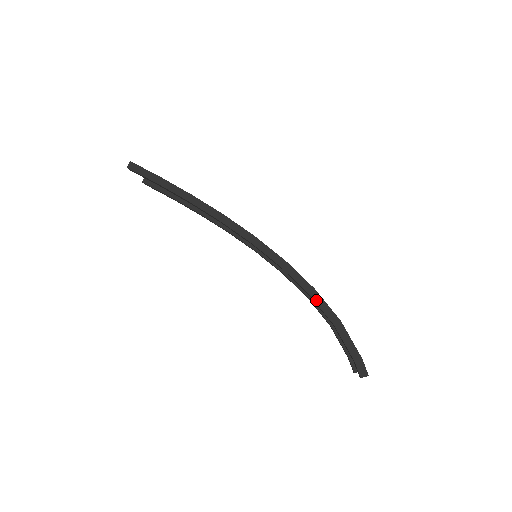
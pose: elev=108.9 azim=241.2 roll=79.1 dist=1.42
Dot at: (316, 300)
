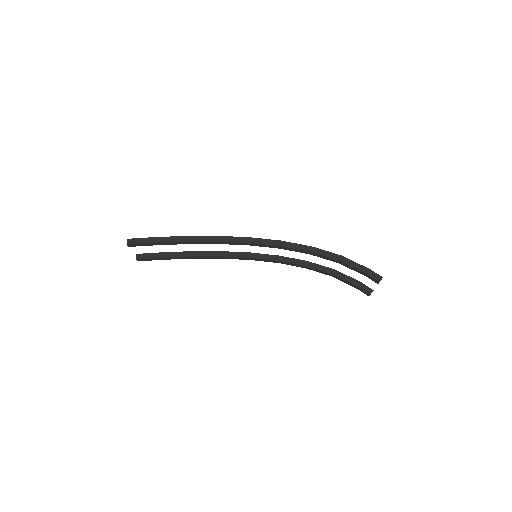
Dot at: (318, 253)
